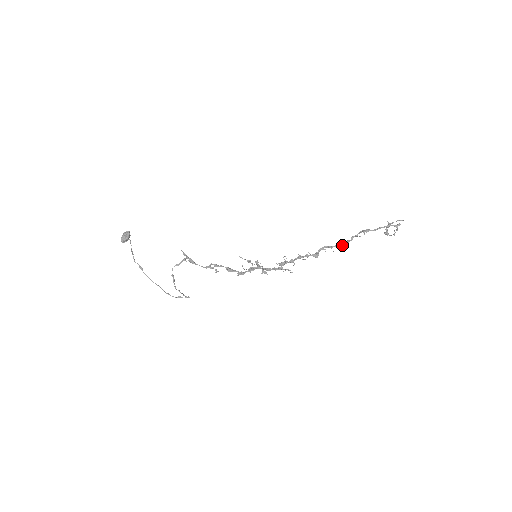
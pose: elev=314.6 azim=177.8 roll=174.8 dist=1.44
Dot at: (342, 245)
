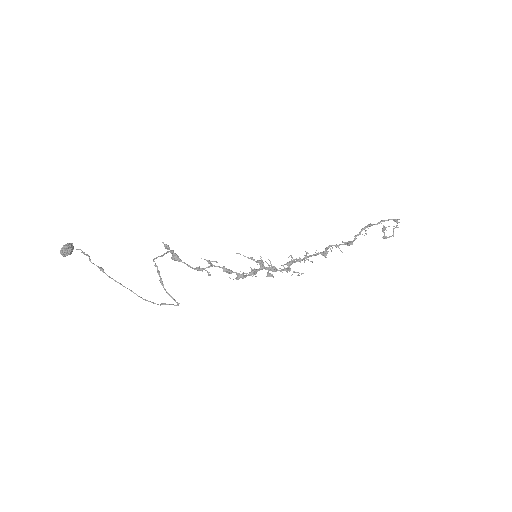
Dot at: (348, 244)
